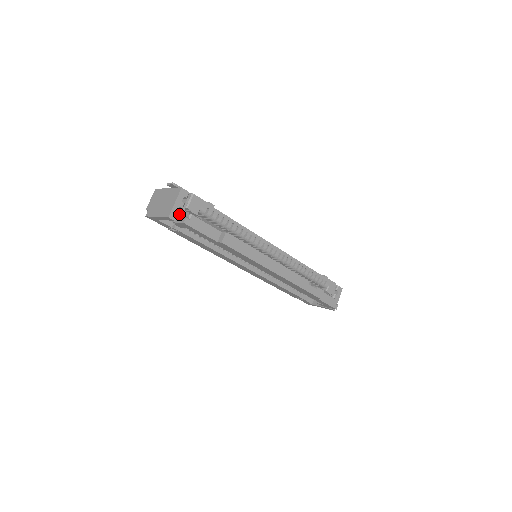
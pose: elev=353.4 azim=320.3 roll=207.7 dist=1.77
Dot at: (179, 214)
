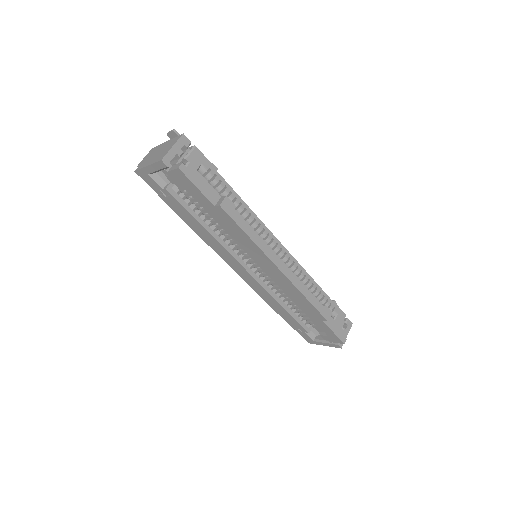
Dot at: (175, 163)
